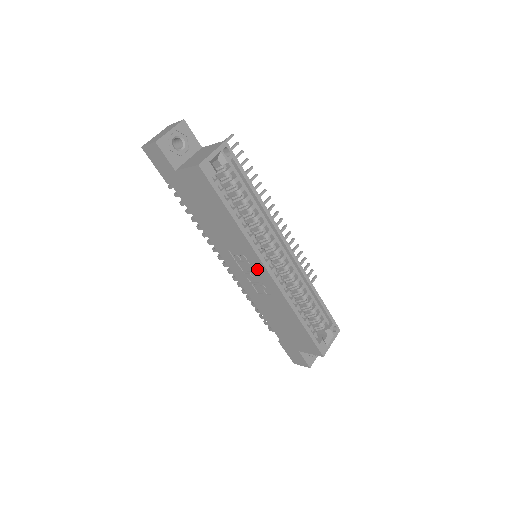
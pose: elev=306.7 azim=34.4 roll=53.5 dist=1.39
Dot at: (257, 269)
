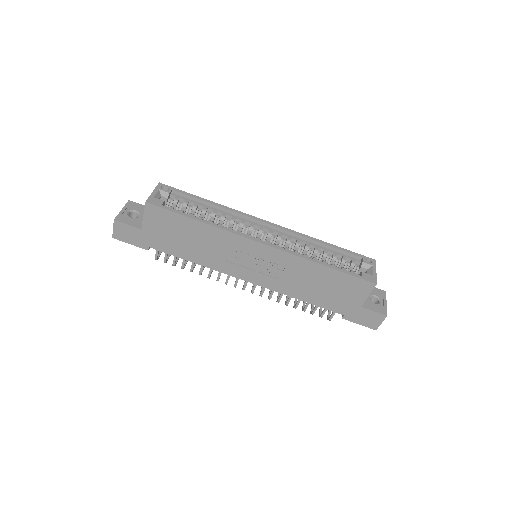
Dot at: (254, 251)
